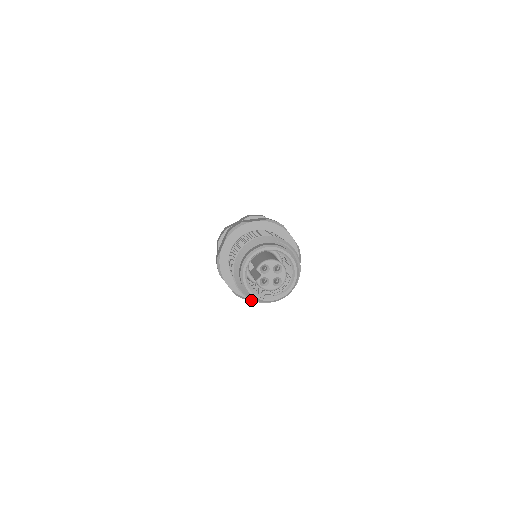
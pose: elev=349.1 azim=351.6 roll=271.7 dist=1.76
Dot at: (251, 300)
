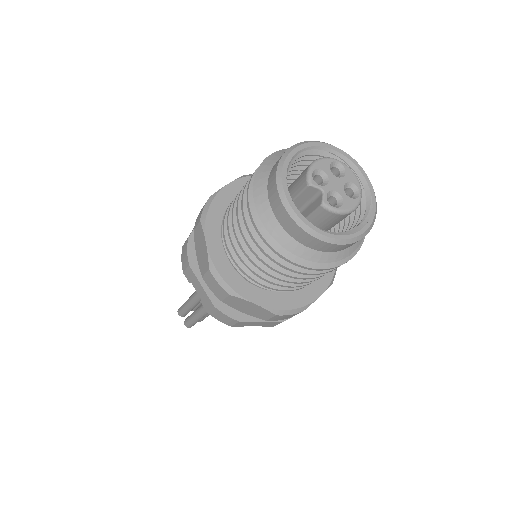
Dot at: (303, 309)
